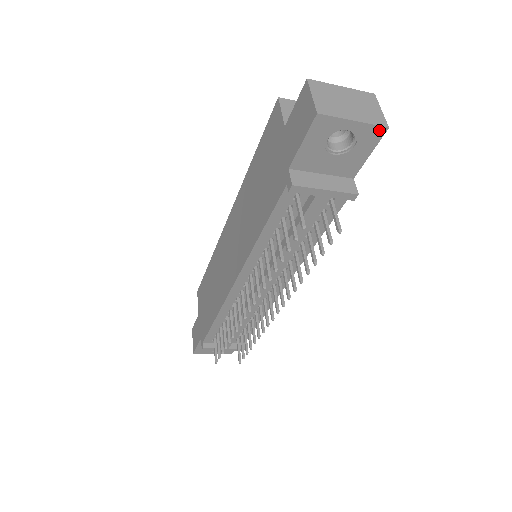
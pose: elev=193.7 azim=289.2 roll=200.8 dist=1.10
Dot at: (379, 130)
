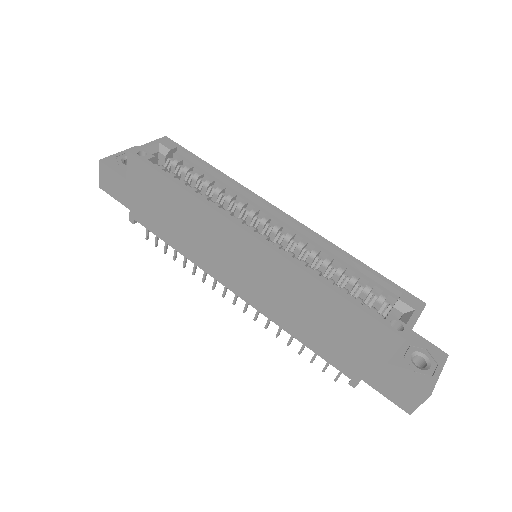
Dot at: occluded
